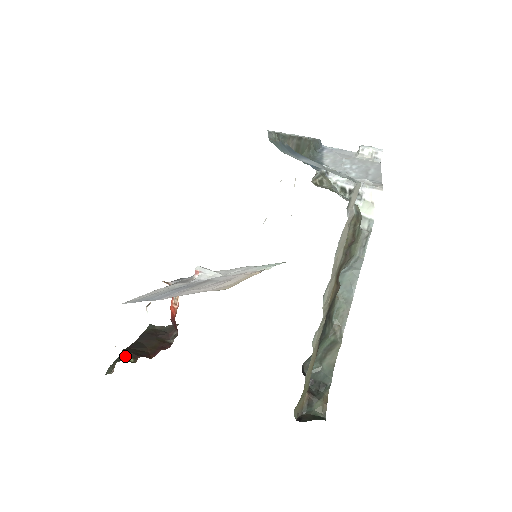
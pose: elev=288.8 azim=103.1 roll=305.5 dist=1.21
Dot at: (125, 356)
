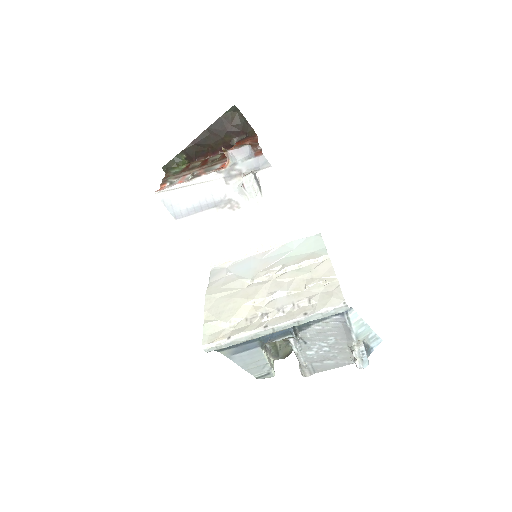
Dot at: (183, 157)
